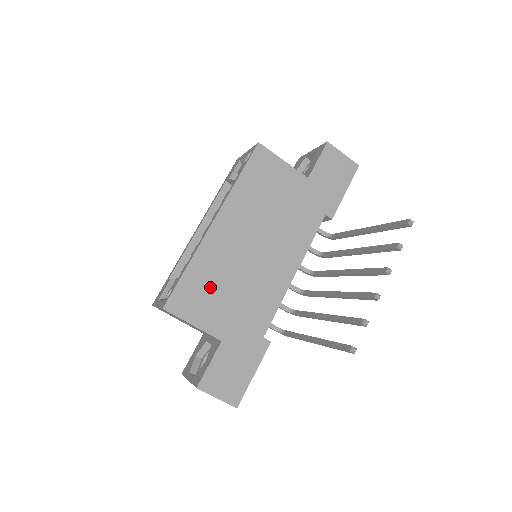
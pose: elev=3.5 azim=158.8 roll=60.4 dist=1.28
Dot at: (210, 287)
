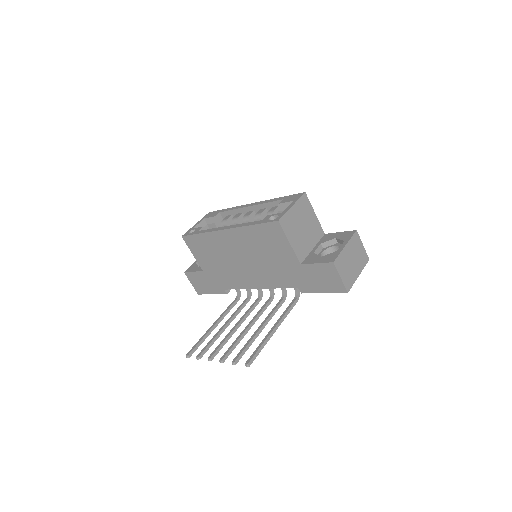
Dot at: (208, 250)
